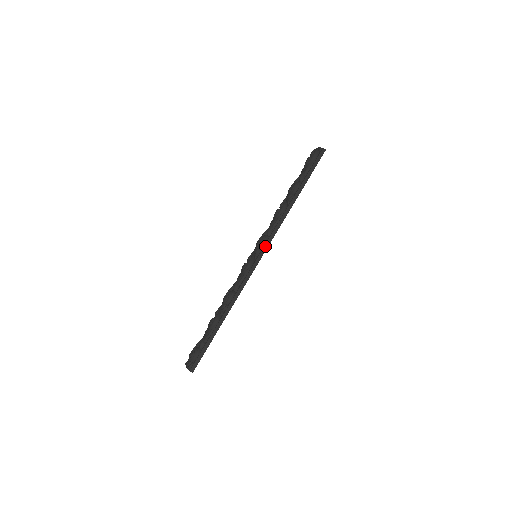
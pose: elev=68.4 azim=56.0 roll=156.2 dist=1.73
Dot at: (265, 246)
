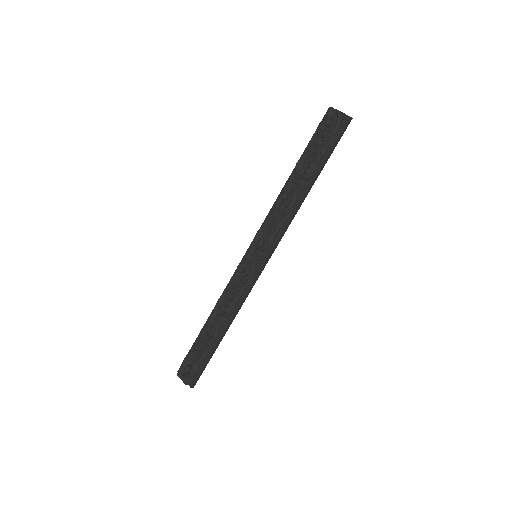
Dot at: (272, 250)
